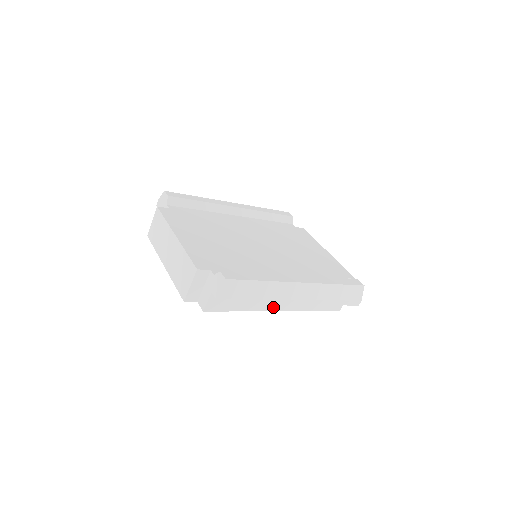
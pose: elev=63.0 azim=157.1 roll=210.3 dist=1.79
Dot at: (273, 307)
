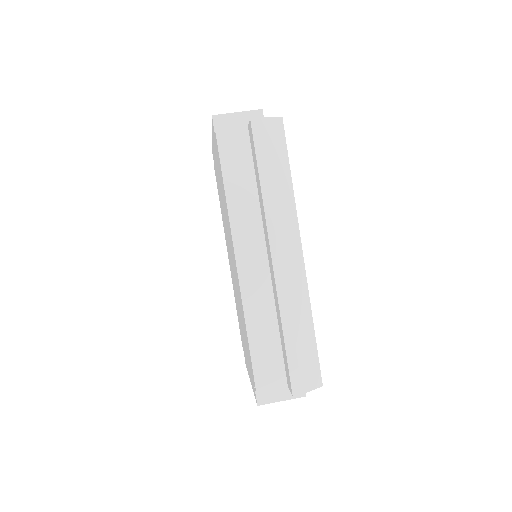
Dot at: (241, 246)
